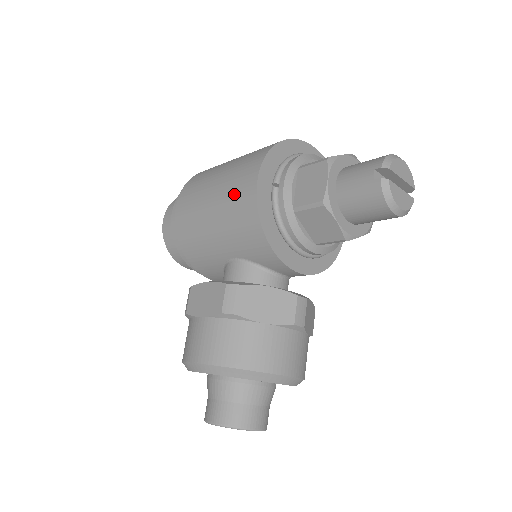
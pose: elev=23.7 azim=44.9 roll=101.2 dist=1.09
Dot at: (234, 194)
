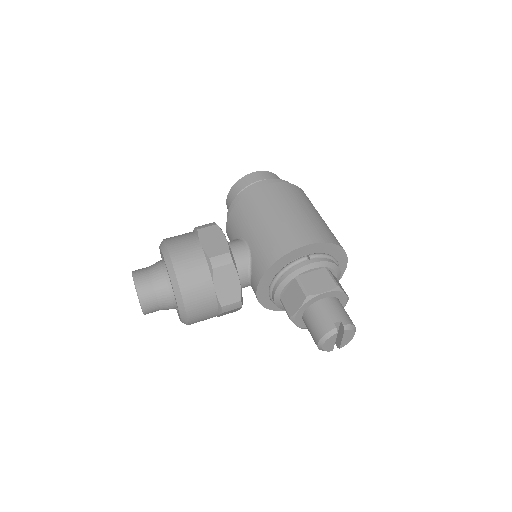
Dot at: (292, 231)
